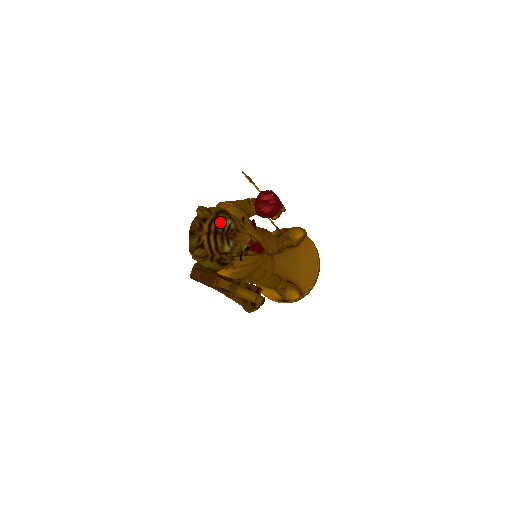
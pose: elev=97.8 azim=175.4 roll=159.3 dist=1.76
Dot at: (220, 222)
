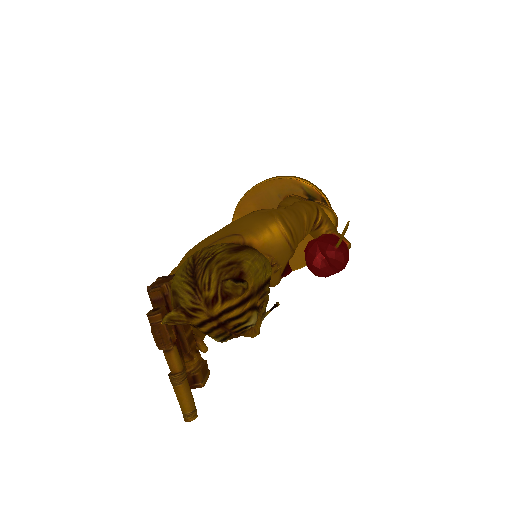
Dot at: (241, 318)
